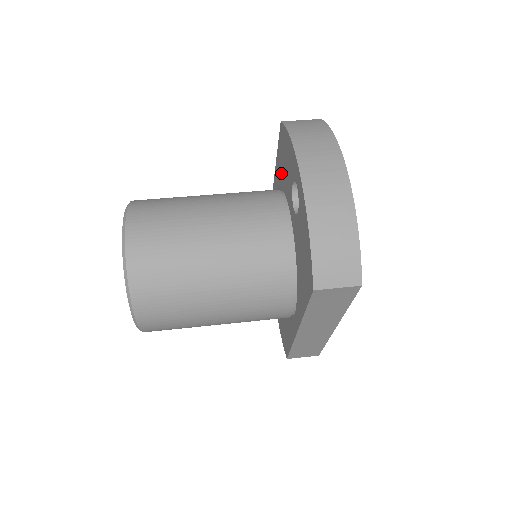
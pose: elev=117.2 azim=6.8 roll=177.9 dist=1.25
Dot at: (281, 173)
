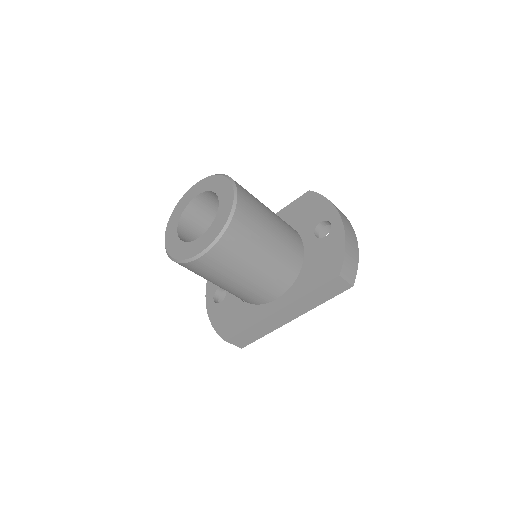
Dot at: (292, 217)
